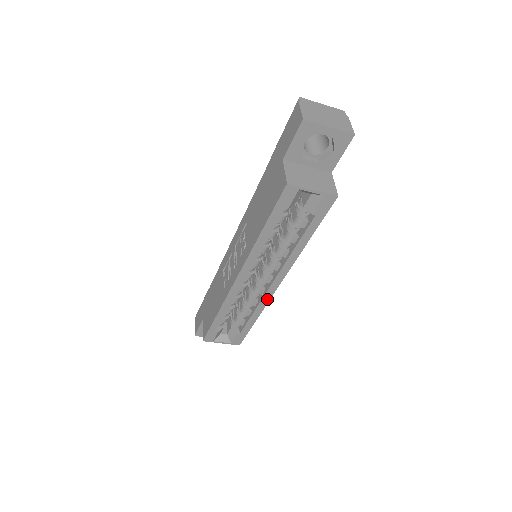
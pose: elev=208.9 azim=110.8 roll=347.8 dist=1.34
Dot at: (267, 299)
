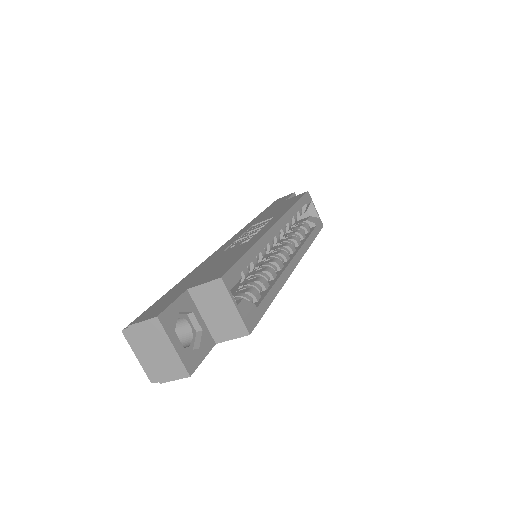
Dot at: (287, 274)
